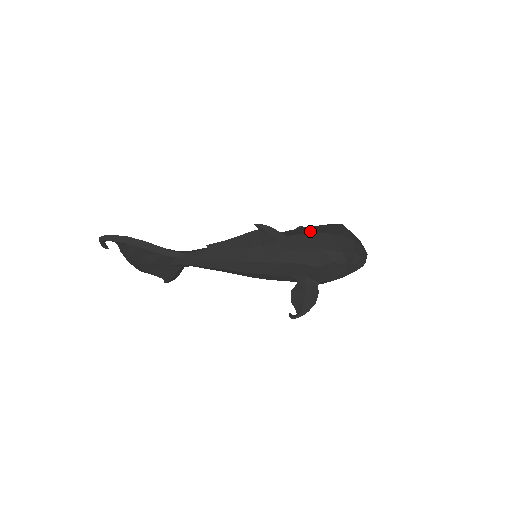
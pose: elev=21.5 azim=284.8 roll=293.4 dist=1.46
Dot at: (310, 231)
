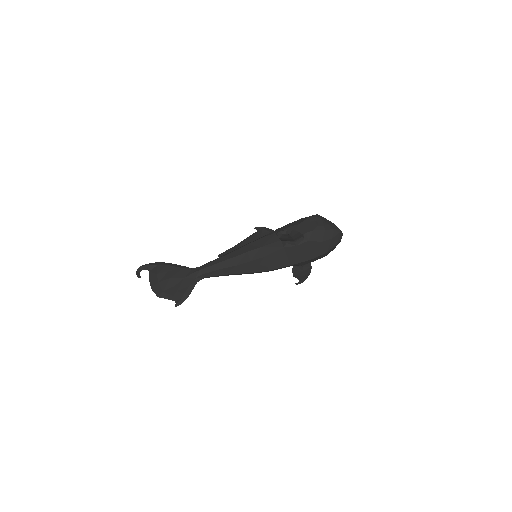
Dot at: occluded
